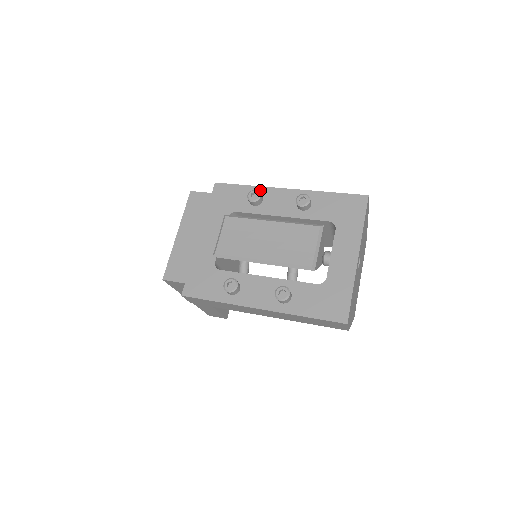
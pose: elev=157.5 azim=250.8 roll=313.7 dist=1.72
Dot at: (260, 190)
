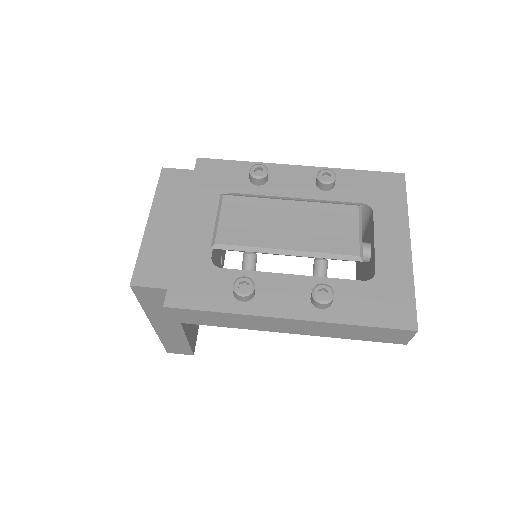
Dot at: occluded
